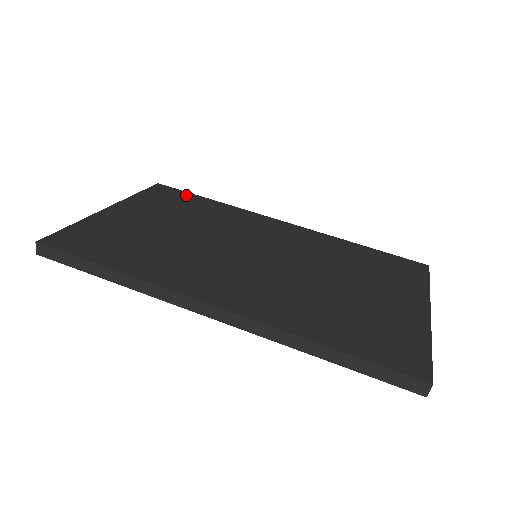
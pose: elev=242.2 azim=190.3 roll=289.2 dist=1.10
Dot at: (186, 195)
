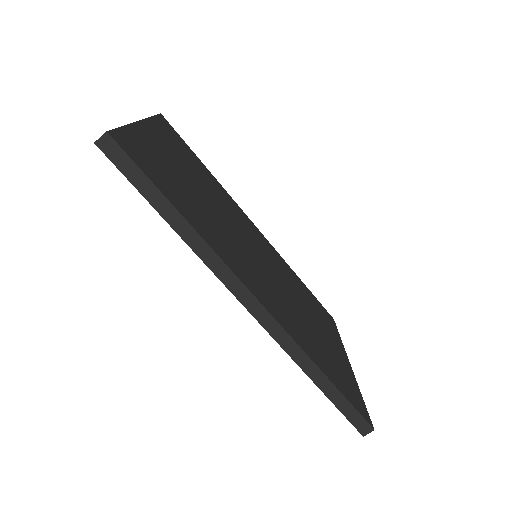
Dot at: (187, 146)
